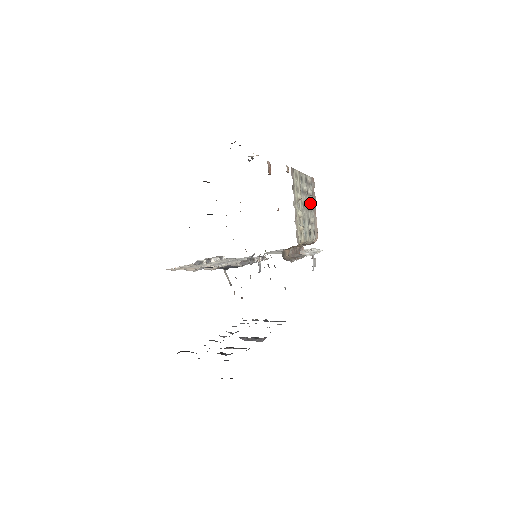
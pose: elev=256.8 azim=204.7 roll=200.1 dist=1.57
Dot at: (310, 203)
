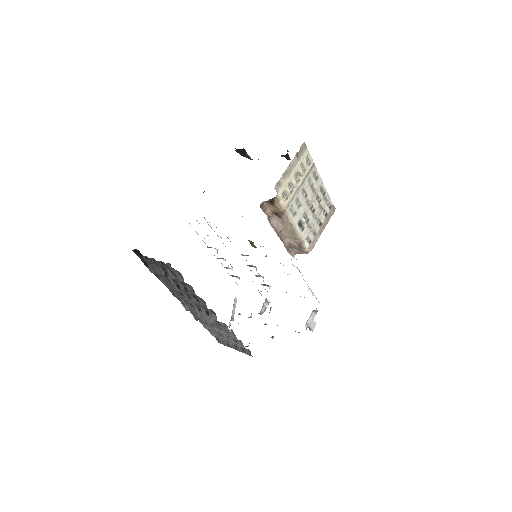
Dot at: (318, 214)
